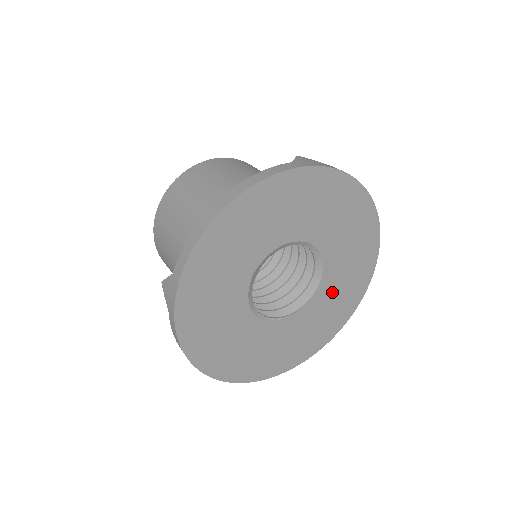
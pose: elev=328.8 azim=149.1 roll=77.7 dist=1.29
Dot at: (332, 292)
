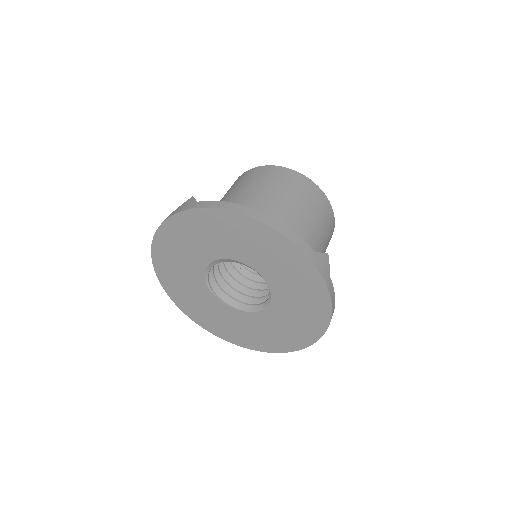
Dot at: (252, 325)
